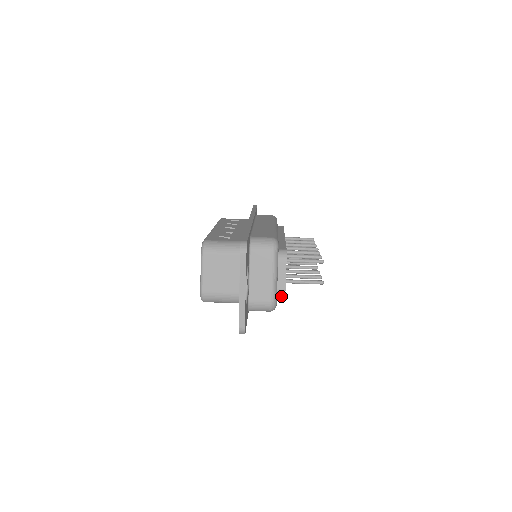
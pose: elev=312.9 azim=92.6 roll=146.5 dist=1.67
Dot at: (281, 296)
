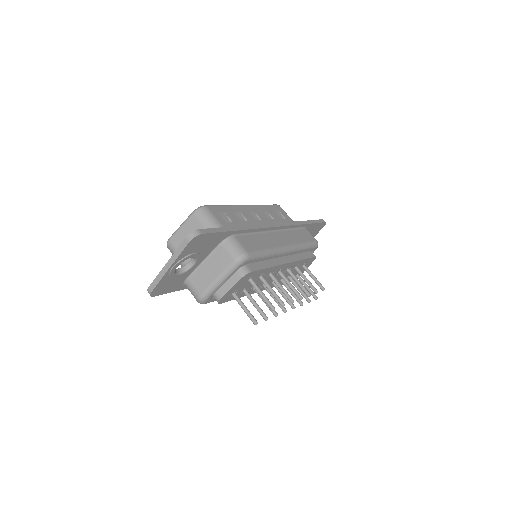
Dot at: (216, 300)
